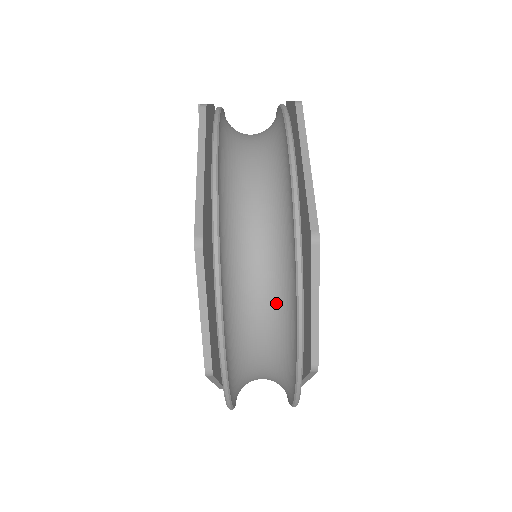
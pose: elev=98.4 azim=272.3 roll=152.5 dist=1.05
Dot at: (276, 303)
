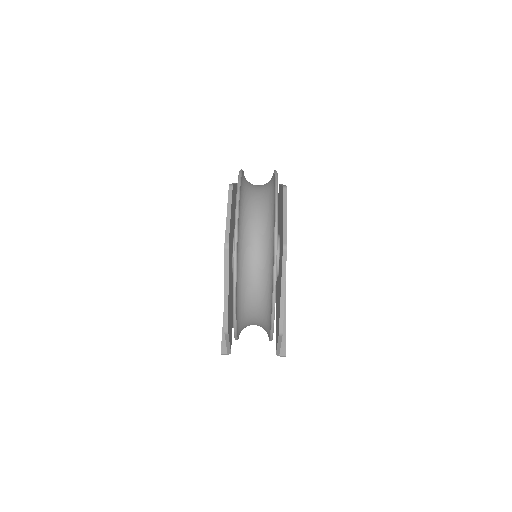
Dot at: (265, 212)
